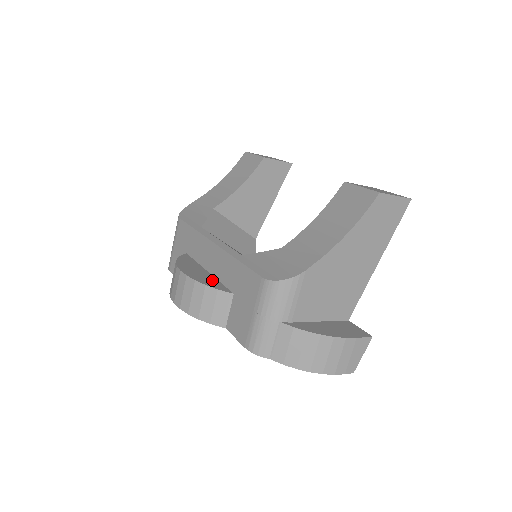
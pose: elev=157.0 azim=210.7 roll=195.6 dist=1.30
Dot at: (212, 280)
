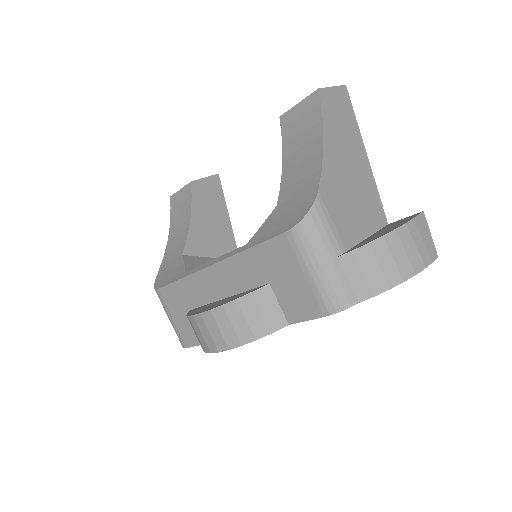
Dot at: (237, 295)
